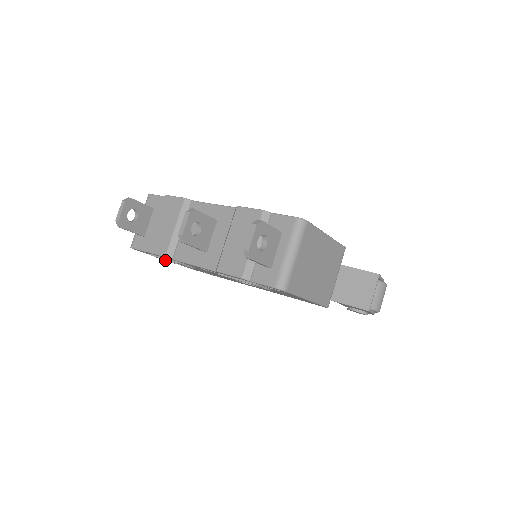
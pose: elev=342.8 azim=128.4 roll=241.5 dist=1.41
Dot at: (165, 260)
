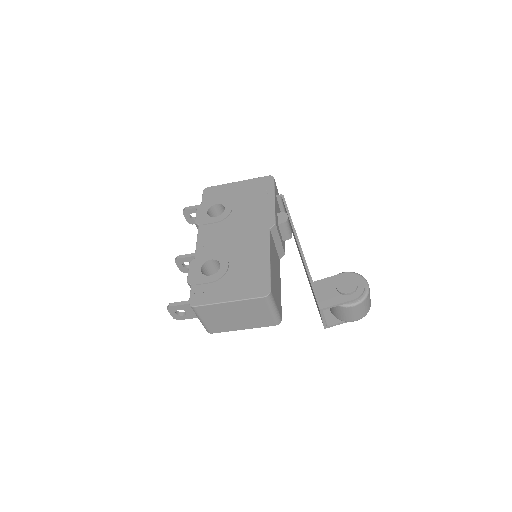
Dot at: occluded
